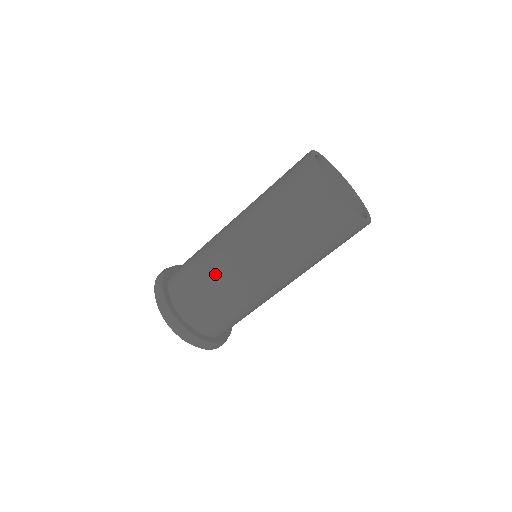
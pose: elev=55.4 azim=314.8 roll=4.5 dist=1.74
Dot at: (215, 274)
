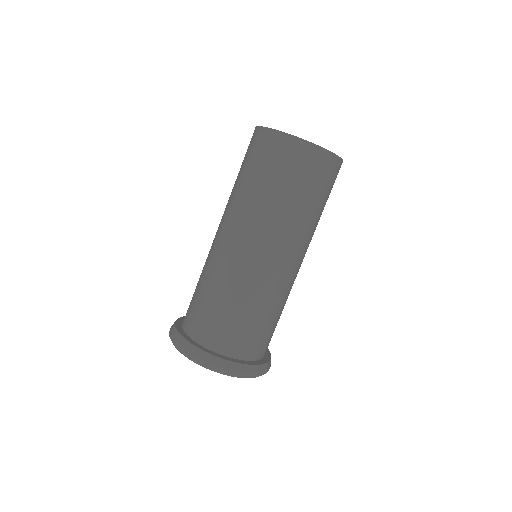
Dot at: (224, 283)
